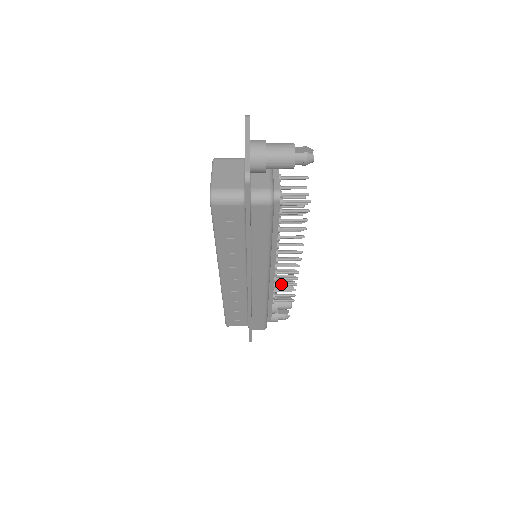
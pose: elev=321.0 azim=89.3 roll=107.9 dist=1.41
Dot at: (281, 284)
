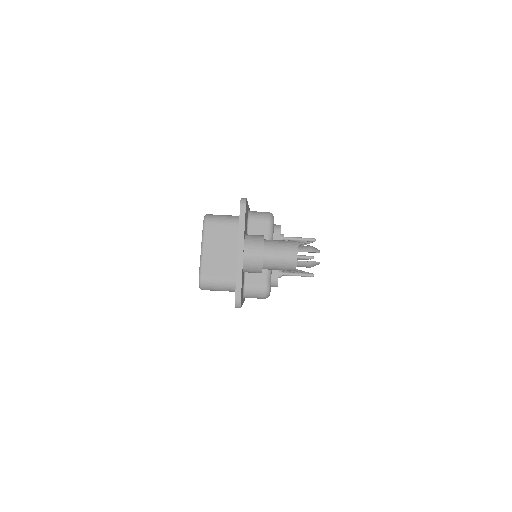
Dot at: occluded
